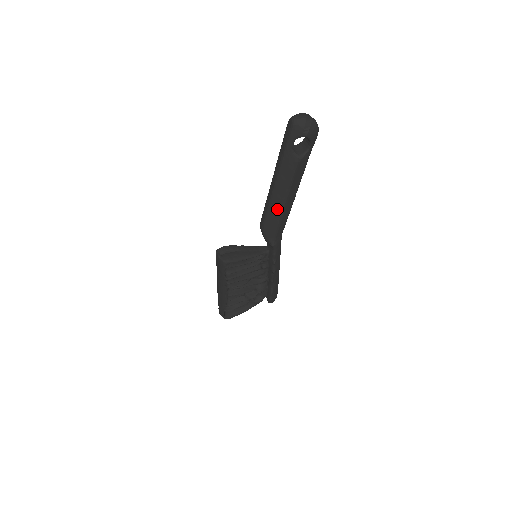
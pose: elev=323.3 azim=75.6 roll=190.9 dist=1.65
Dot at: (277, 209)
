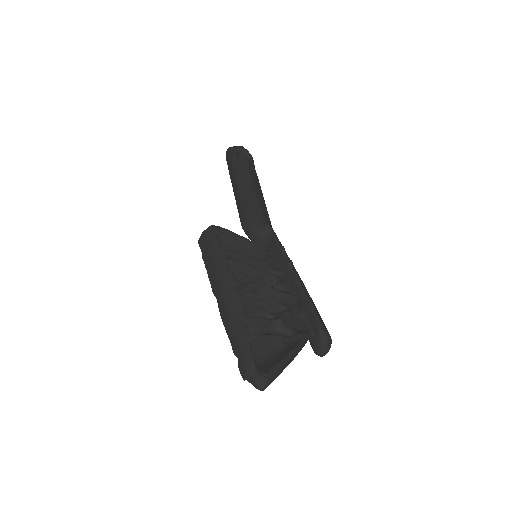
Dot at: (250, 195)
